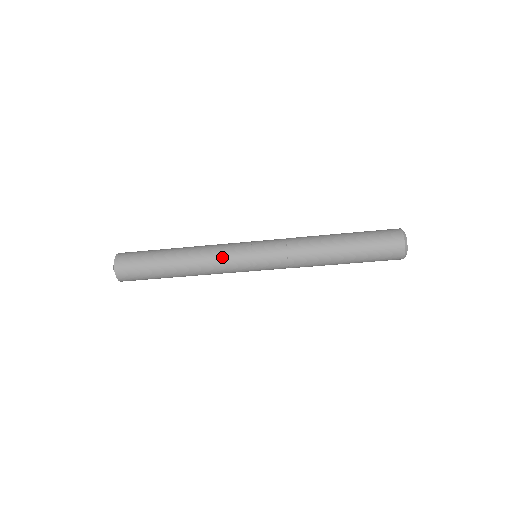
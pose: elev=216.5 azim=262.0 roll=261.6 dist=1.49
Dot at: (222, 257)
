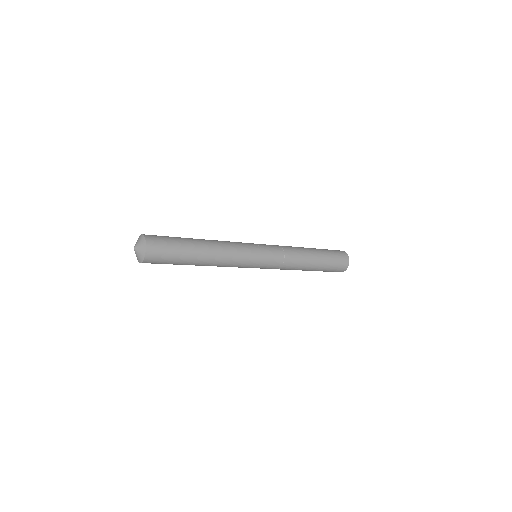
Dot at: occluded
